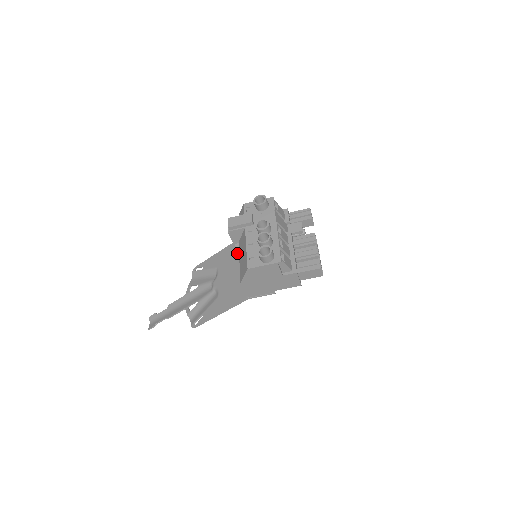
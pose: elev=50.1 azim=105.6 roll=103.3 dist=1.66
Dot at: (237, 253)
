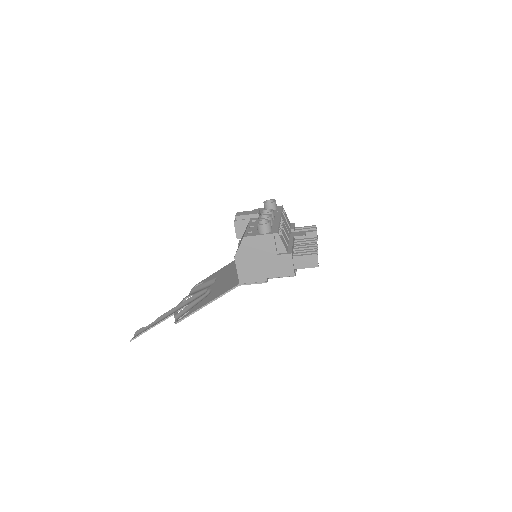
Dot at: occluded
